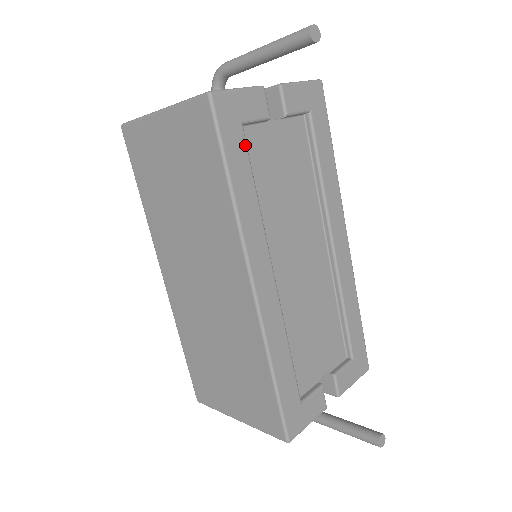
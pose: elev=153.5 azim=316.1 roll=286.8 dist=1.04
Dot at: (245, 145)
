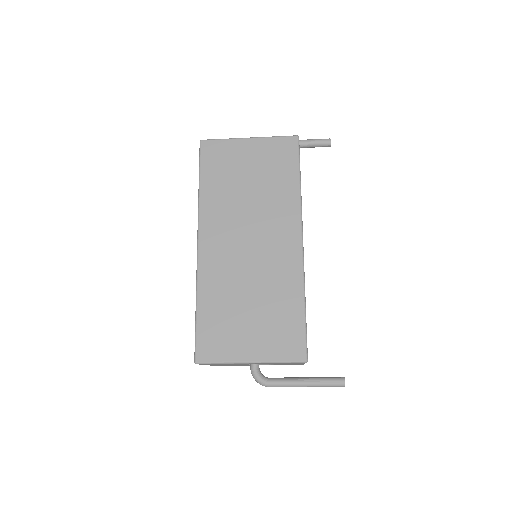
Dot at: occluded
